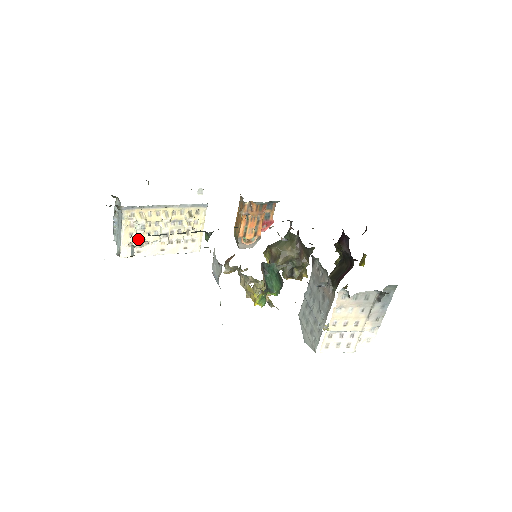
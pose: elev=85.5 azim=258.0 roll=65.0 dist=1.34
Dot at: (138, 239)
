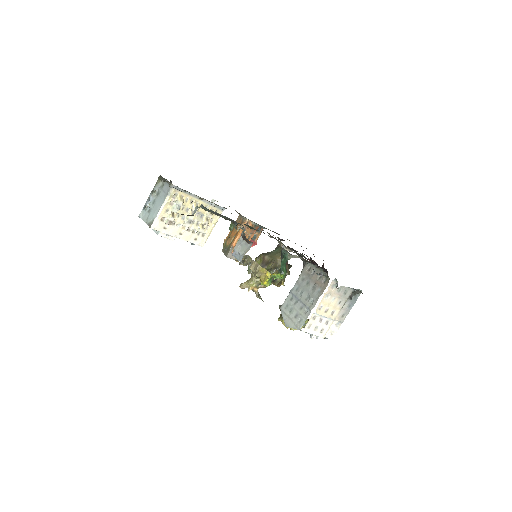
Dot at: (171, 216)
